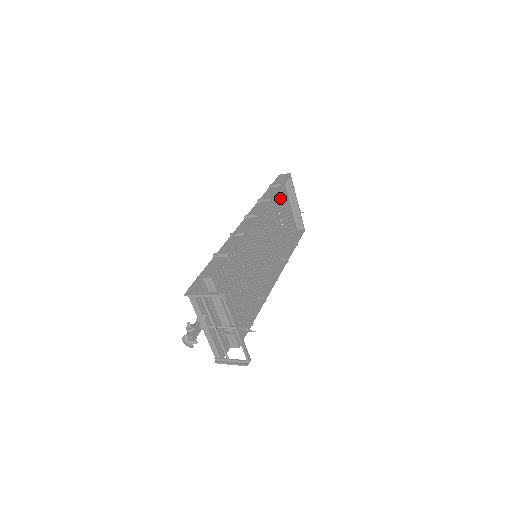
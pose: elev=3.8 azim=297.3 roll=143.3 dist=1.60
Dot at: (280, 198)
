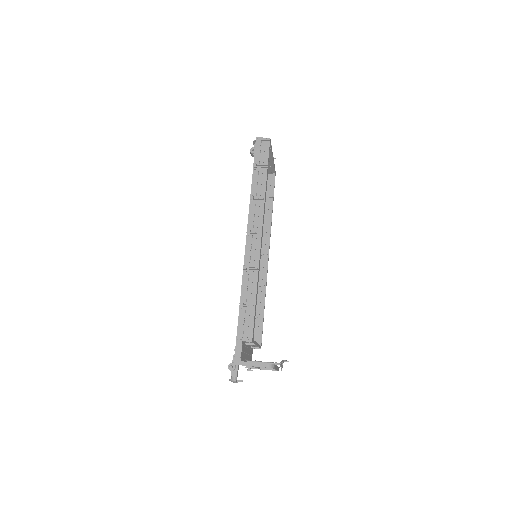
Dot at: occluded
